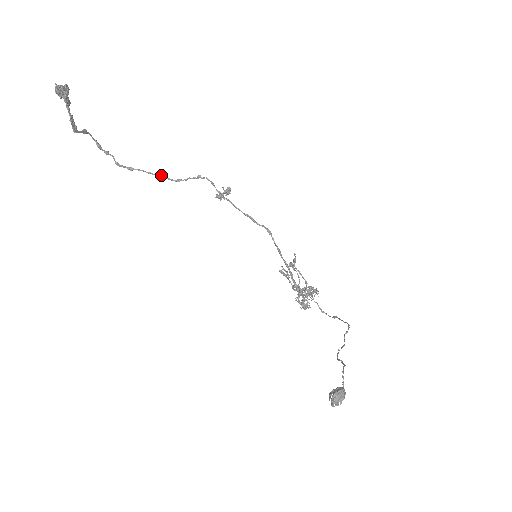
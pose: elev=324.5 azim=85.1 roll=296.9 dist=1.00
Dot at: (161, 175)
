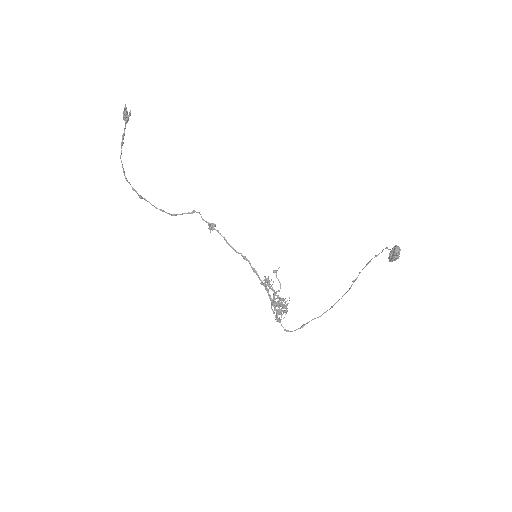
Dot at: (161, 209)
